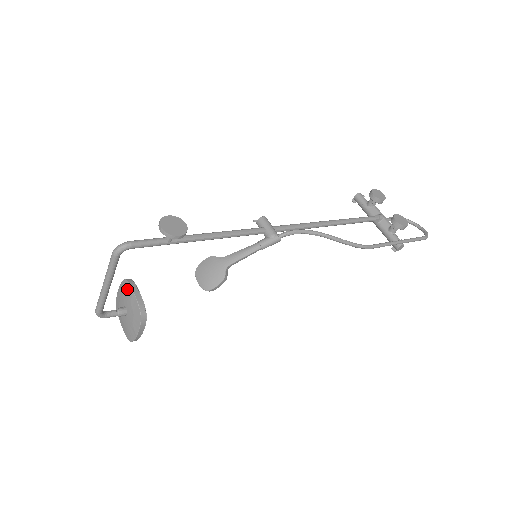
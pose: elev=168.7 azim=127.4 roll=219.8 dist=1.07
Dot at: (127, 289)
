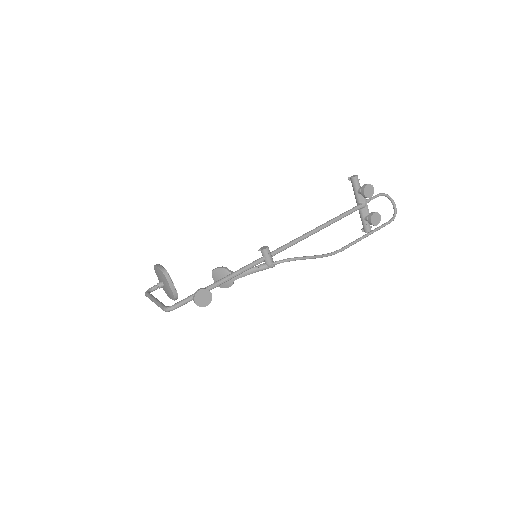
Dot at: (165, 279)
